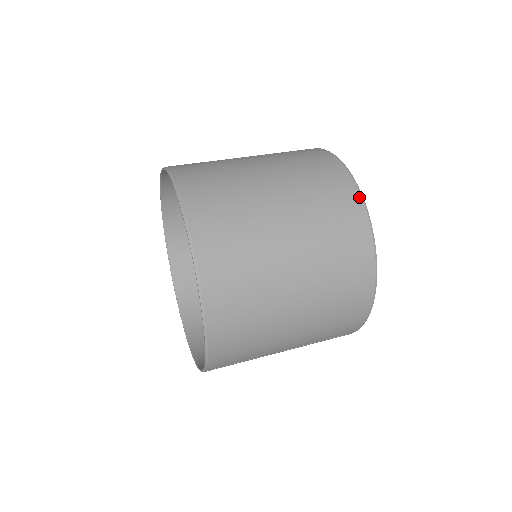
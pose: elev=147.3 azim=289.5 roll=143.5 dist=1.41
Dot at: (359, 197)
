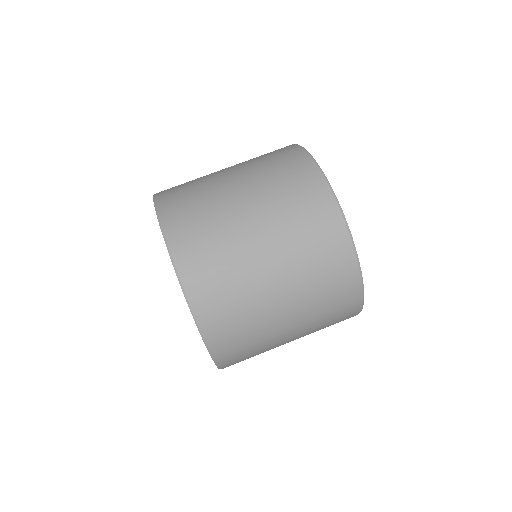
Dot at: (355, 262)
